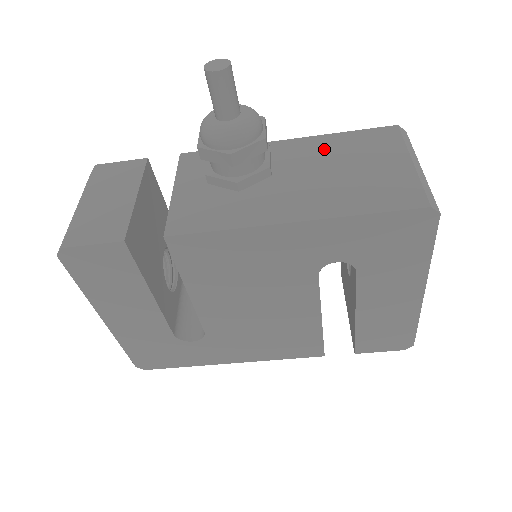
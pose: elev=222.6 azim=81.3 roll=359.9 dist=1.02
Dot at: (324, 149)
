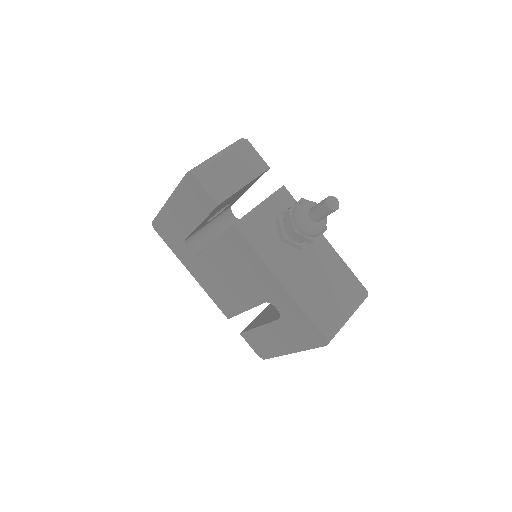
Dot at: (331, 265)
